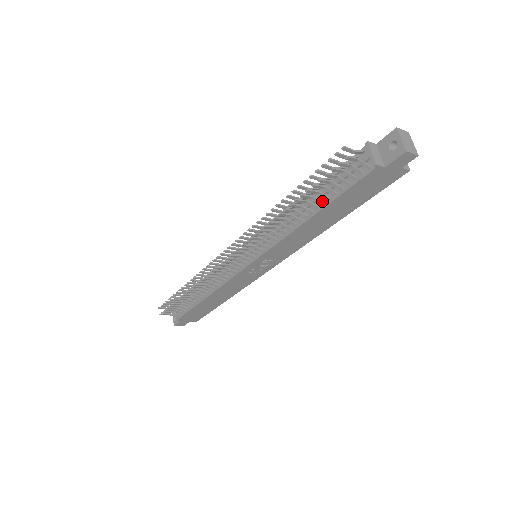
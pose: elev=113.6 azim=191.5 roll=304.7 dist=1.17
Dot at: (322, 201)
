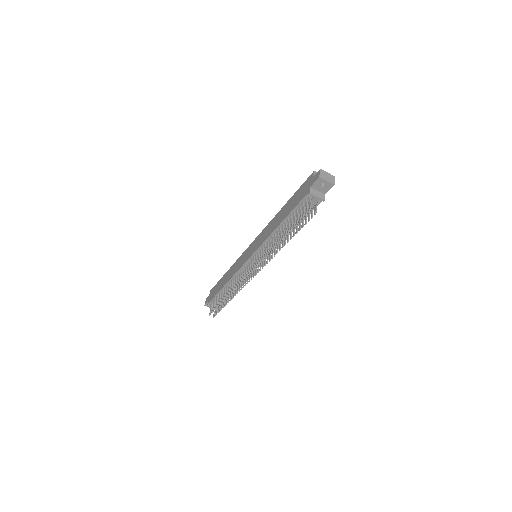
Dot at: occluded
